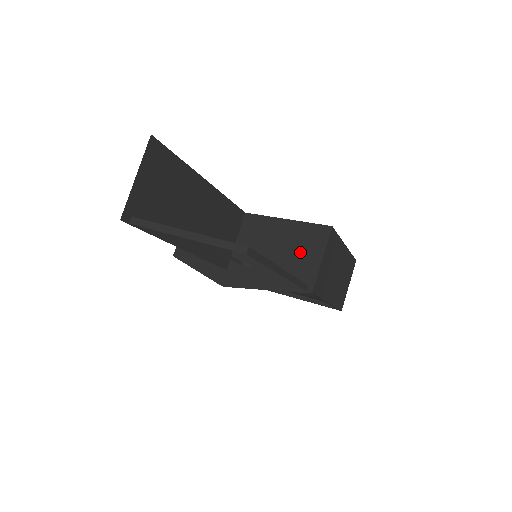
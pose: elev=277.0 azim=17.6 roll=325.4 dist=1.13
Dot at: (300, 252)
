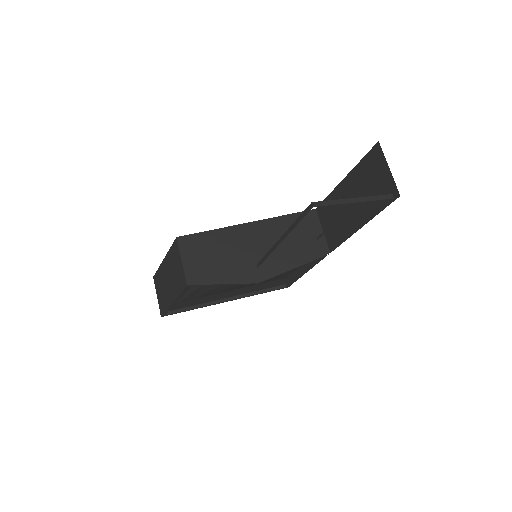
Dot at: (305, 233)
